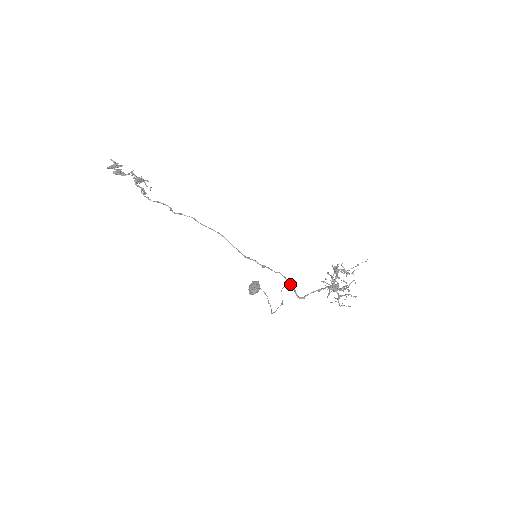
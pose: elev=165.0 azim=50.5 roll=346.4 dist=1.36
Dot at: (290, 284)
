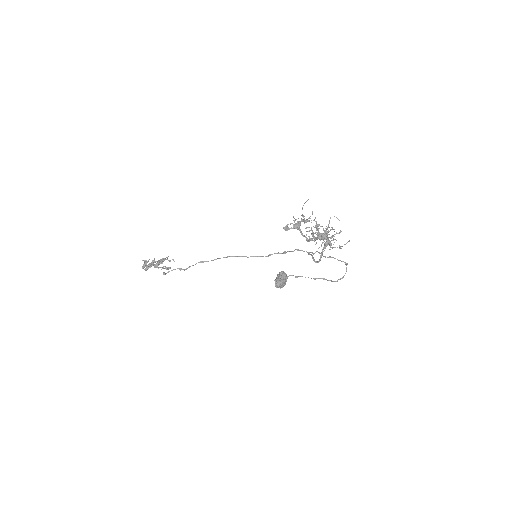
Dot at: (308, 254)
